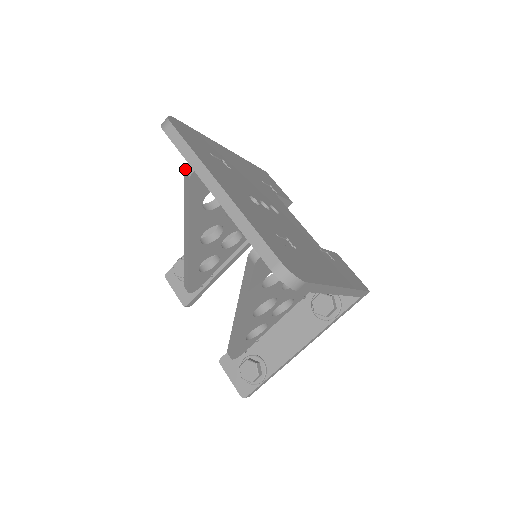
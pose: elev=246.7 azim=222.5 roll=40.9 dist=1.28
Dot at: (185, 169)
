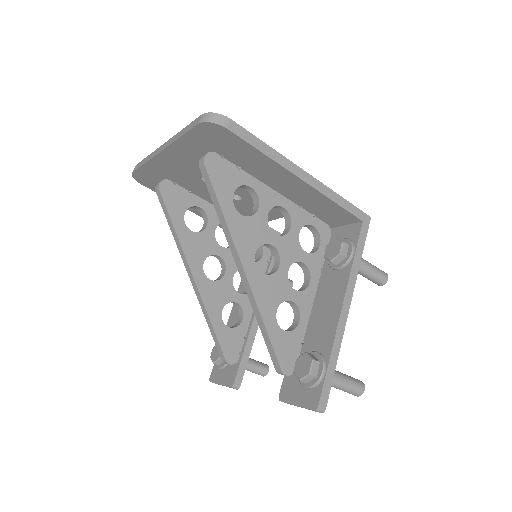
Dot at: (155, 189)
